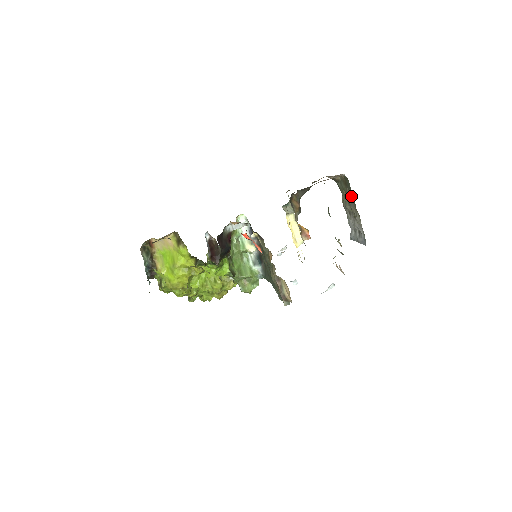
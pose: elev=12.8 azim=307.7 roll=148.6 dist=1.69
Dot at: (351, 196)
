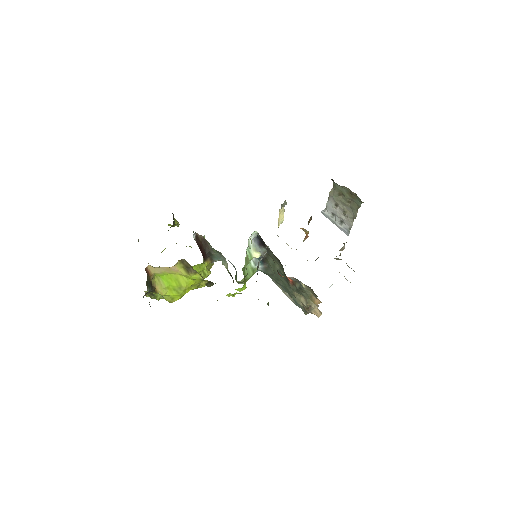
Dot at: (354, 207)
